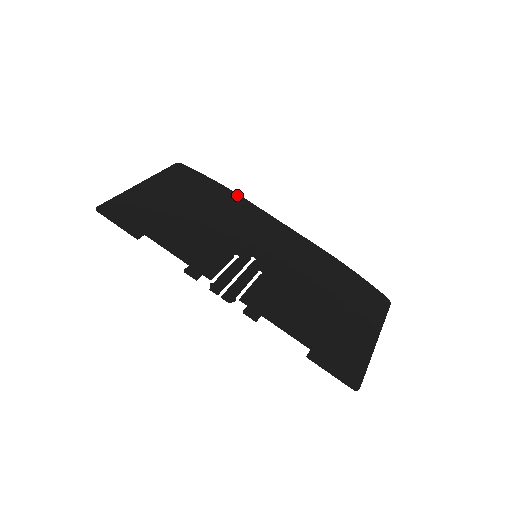
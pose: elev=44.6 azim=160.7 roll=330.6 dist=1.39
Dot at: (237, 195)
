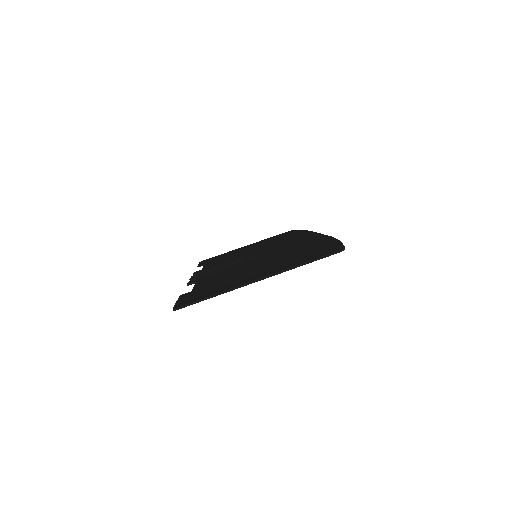
Dot at: (306, 231)
